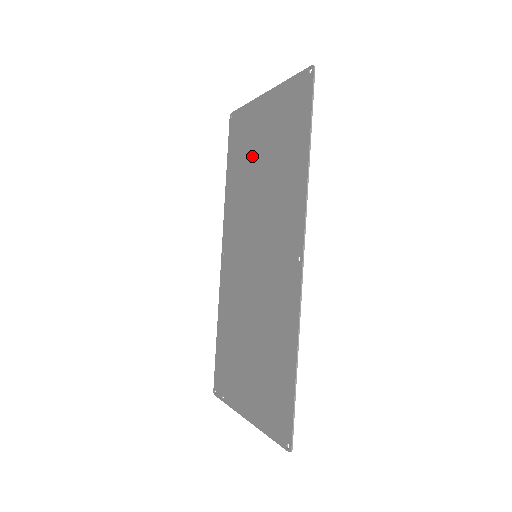
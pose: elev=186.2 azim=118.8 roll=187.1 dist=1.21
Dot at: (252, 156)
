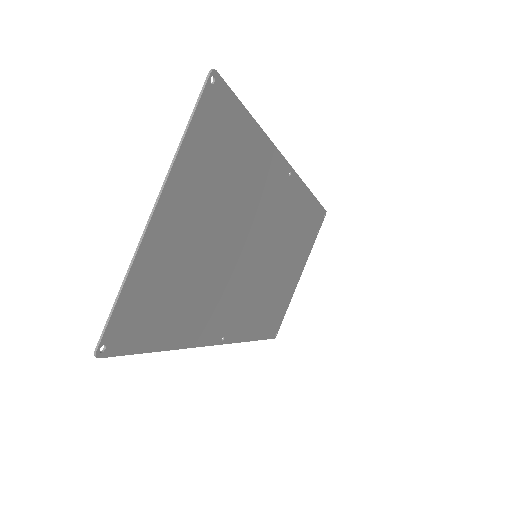
Dot at: (213, 205)
